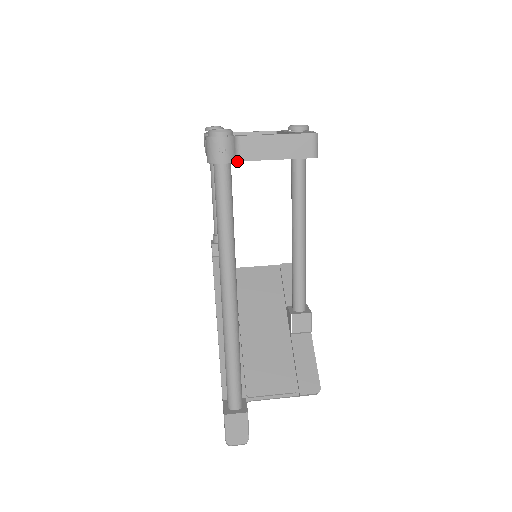
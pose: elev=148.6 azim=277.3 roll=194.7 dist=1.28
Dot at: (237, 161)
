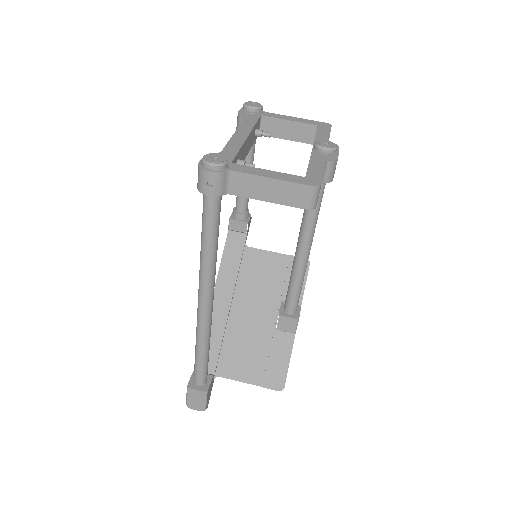
Dot at: occluded
